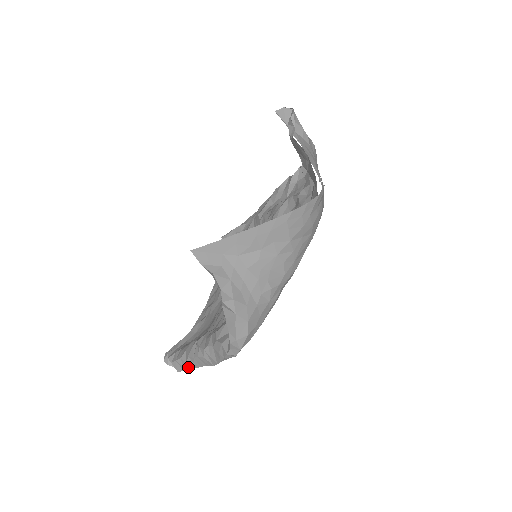
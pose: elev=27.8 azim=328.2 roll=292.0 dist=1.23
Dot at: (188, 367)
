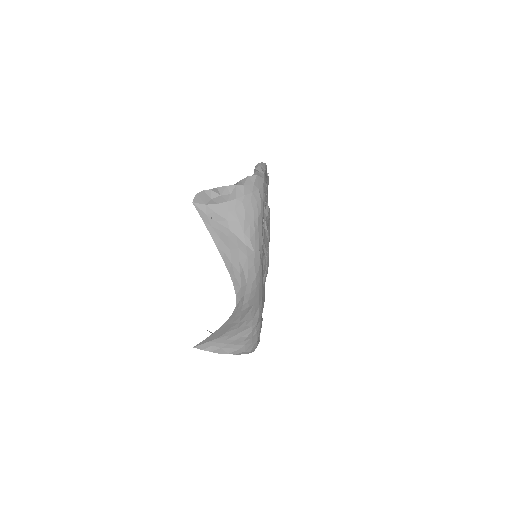
Dot at: occluded
